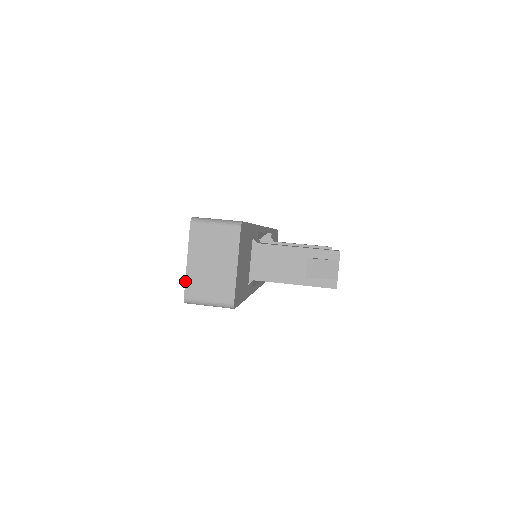
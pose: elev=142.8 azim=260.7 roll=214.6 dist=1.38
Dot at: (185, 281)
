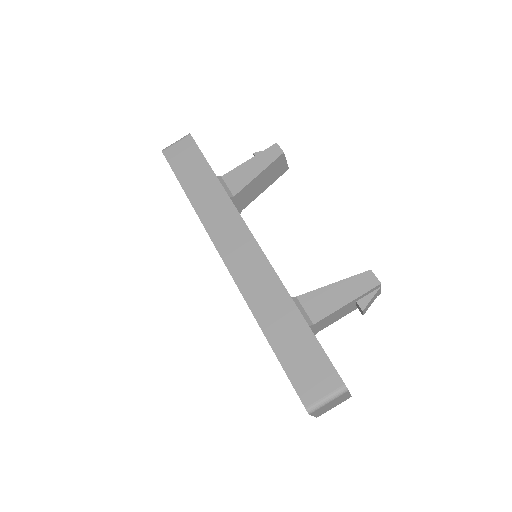
Dot at: occluded
